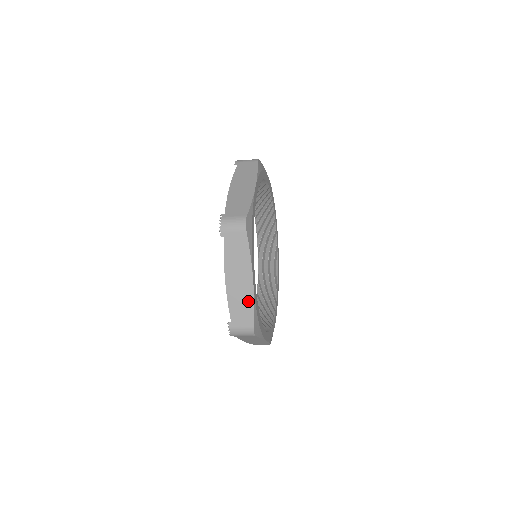
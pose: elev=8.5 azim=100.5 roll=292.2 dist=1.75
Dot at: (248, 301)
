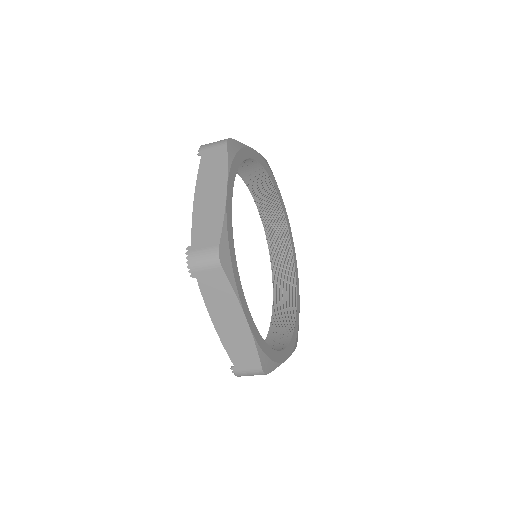
Dot at: (217, 215)
